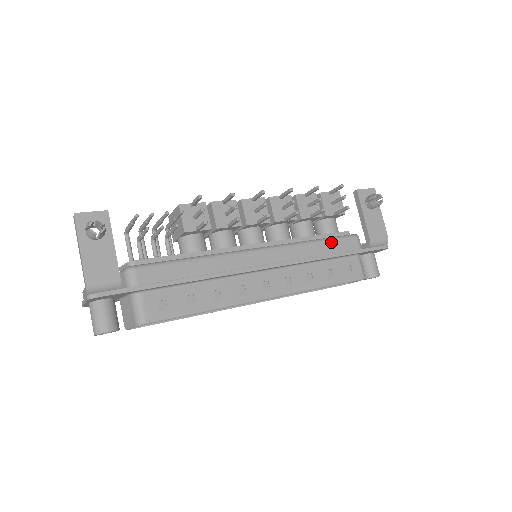
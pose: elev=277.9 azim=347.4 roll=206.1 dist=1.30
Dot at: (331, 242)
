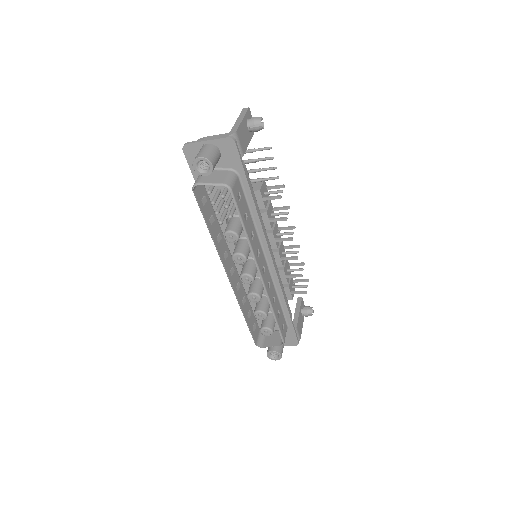
Dot at: (287, 300)
